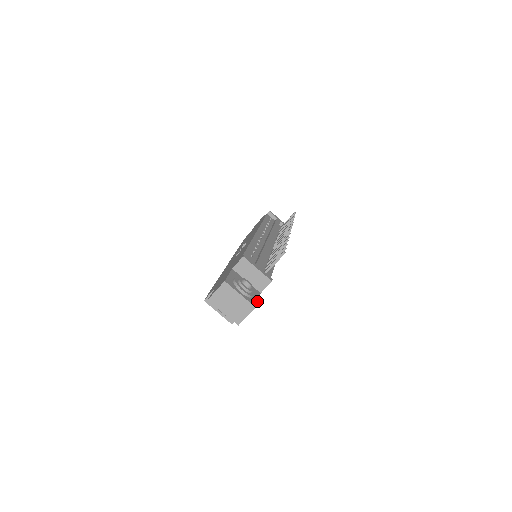
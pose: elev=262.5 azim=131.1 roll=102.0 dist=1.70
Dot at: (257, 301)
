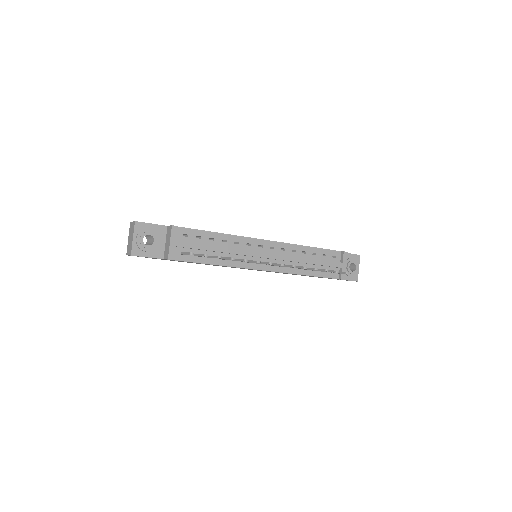
Dot at: (144, 256)
